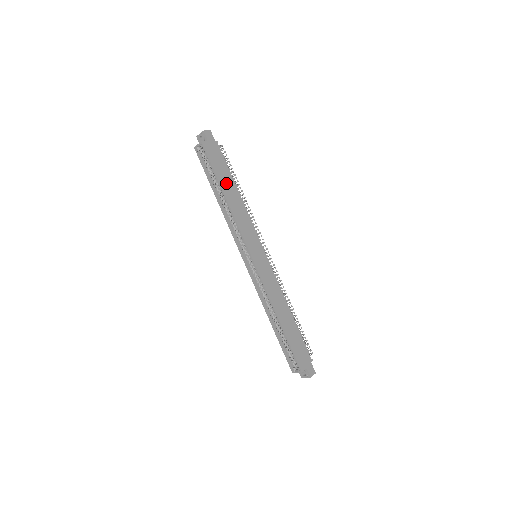
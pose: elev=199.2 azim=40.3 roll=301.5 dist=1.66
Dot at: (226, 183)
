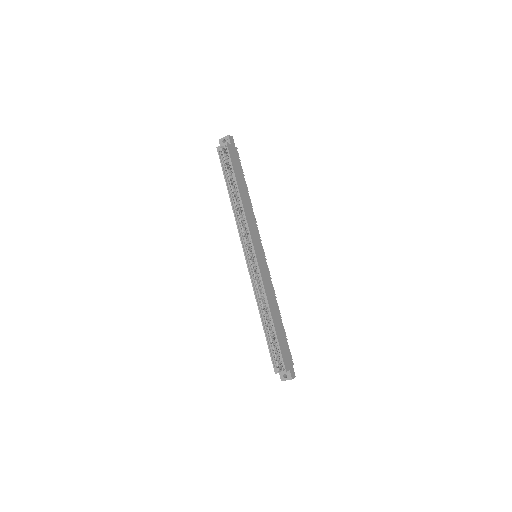
Dot at: (241, 184)
